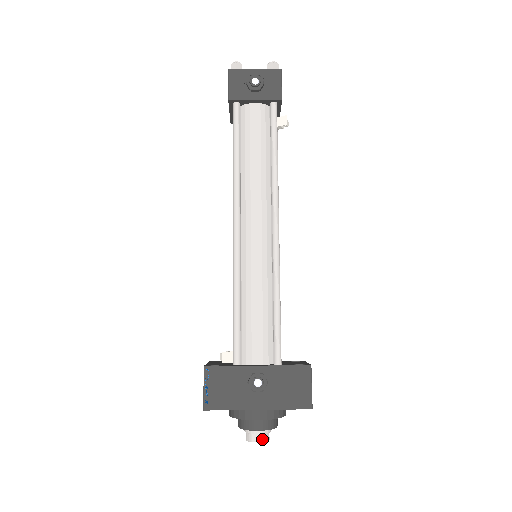
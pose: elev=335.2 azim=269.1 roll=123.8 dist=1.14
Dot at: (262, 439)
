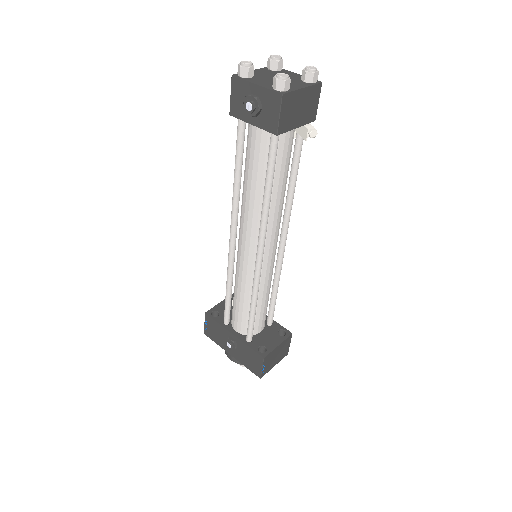
Dot at: occluded
